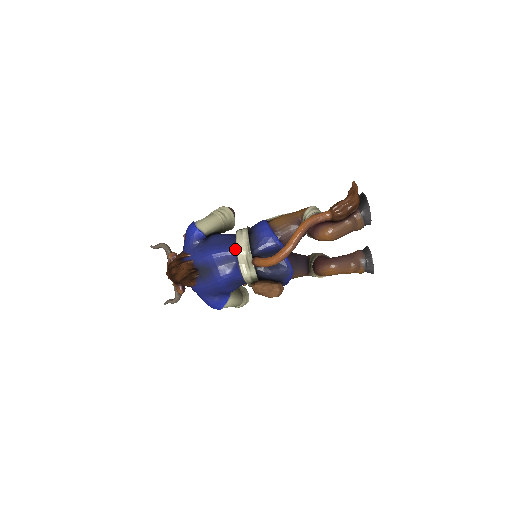
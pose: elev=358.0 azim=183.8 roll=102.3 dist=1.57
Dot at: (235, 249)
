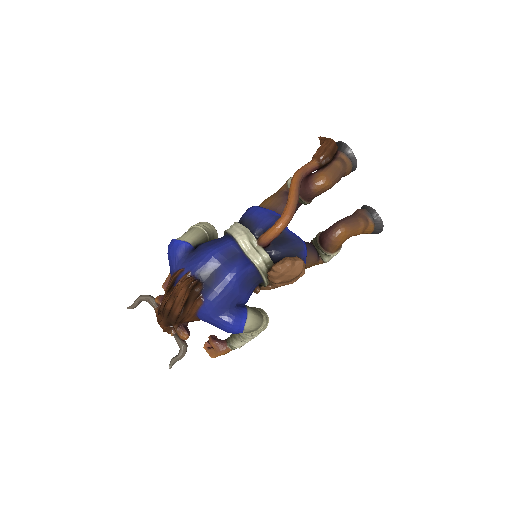
Dot at: (233, 239)
